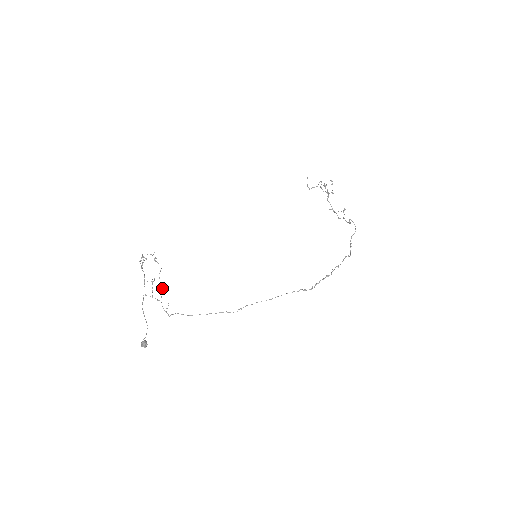
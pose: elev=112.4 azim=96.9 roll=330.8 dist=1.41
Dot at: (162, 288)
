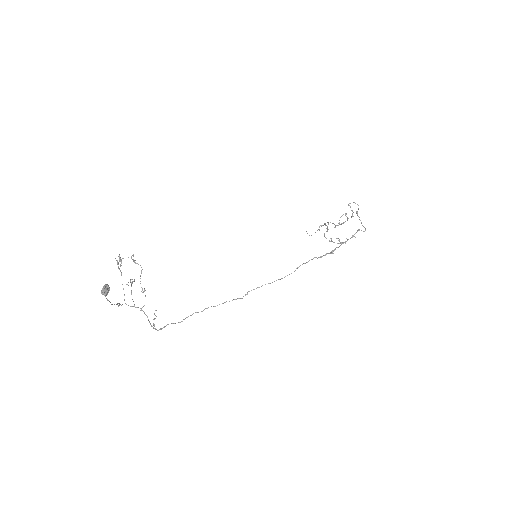
Dot at: (144, 290)
